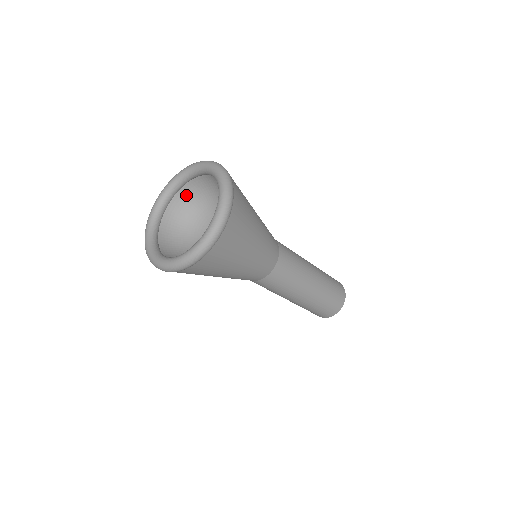
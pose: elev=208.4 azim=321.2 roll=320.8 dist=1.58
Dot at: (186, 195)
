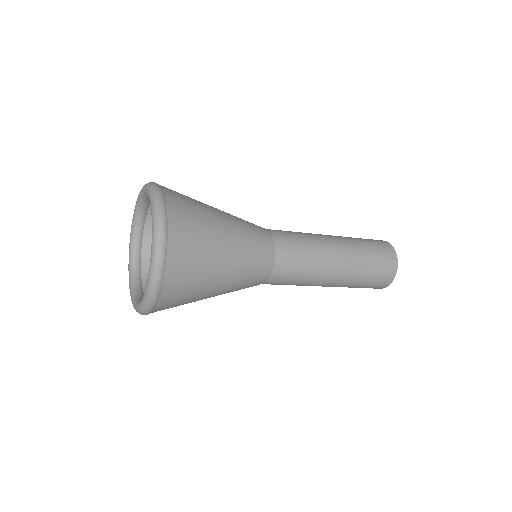
Dot at: occluded
